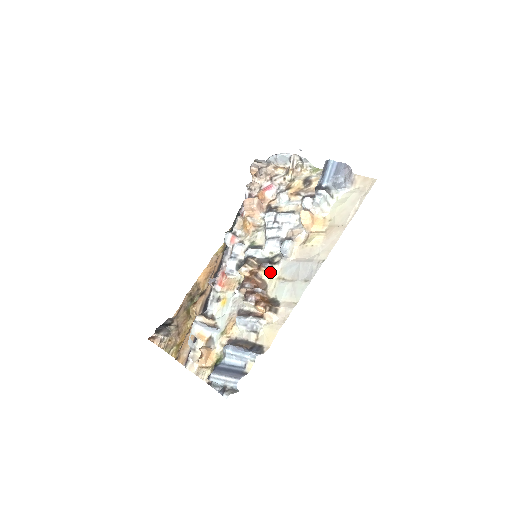
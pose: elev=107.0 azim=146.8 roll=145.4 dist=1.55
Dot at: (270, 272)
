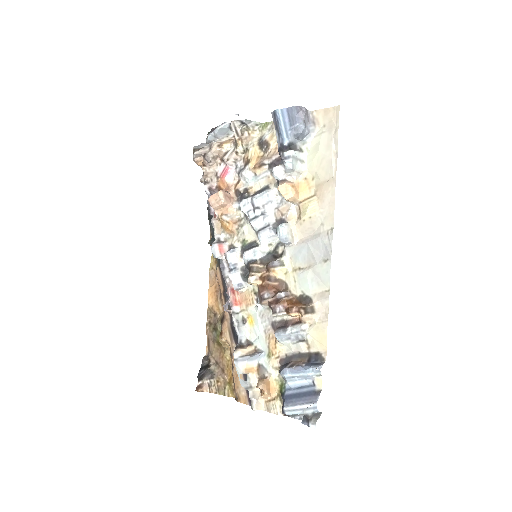
Dot at: (281, 268)
